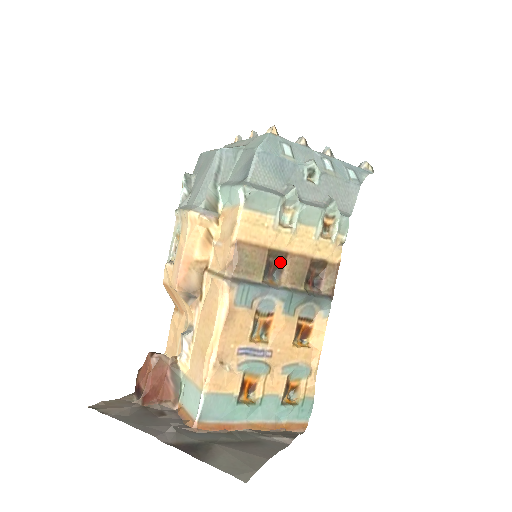
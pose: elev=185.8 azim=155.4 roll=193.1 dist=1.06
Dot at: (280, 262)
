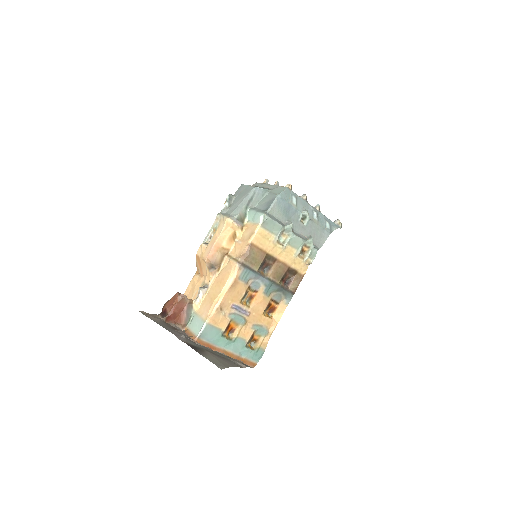
Dot at: (271, 263)
